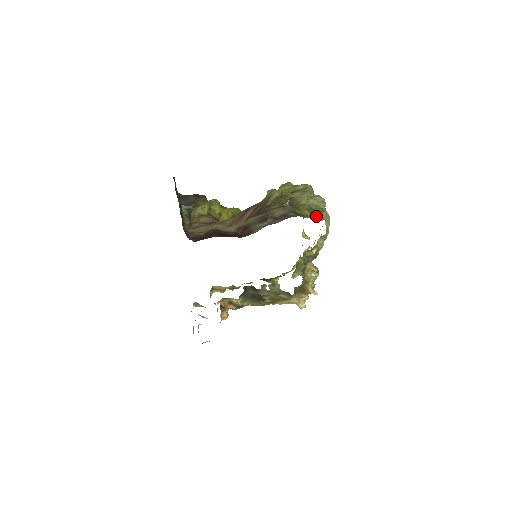
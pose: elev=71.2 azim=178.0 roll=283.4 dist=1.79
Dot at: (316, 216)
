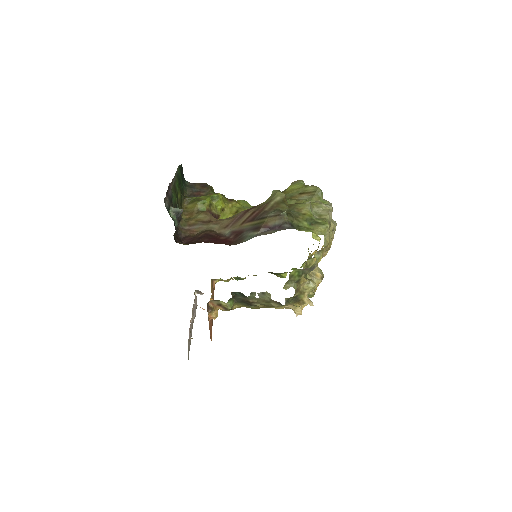
Dot at: (315, 229)
